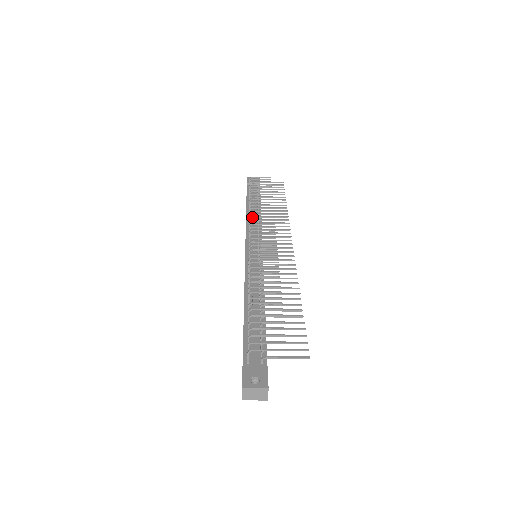
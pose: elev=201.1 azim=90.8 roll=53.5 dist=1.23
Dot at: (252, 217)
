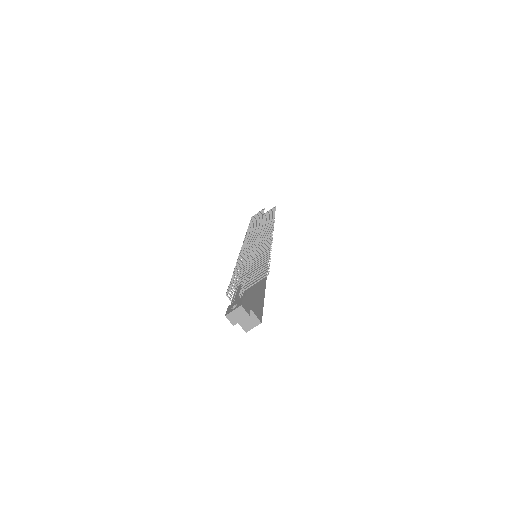
Dot at: (246, 235)
